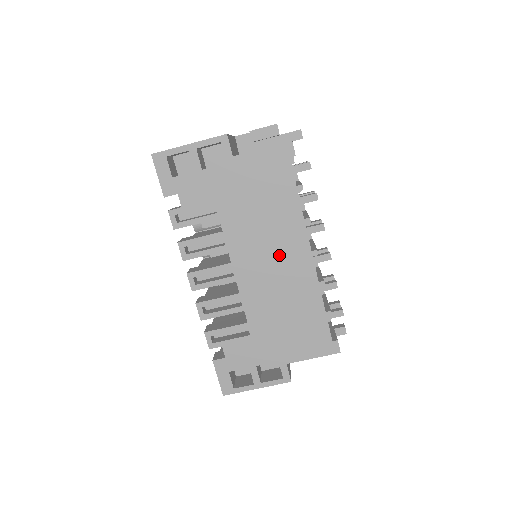
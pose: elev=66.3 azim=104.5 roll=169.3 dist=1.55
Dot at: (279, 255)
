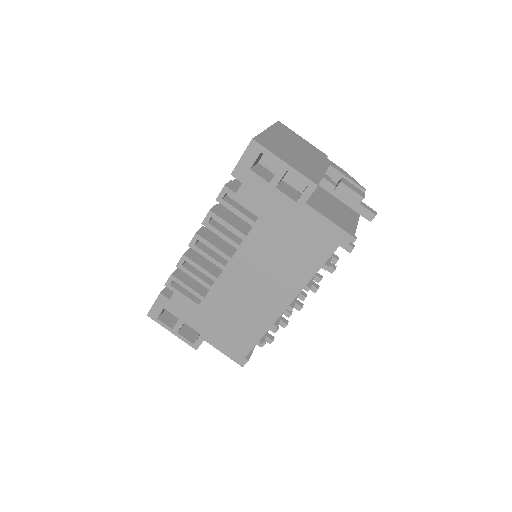
Dot at: (267, 286)
